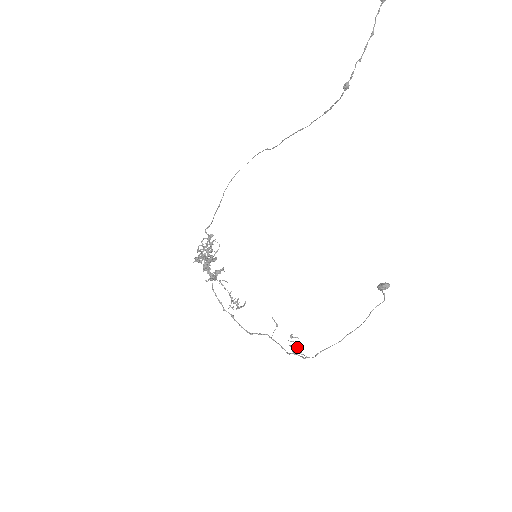
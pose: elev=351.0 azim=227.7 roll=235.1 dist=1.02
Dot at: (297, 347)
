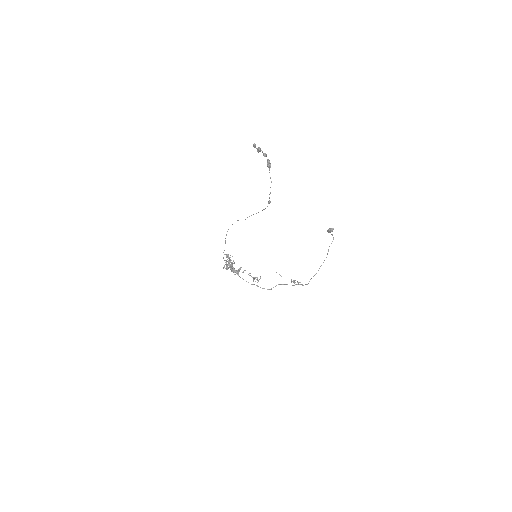
Dot at: (297, 282)
